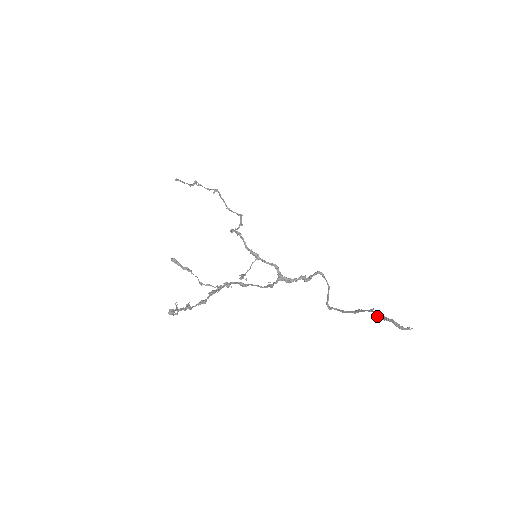
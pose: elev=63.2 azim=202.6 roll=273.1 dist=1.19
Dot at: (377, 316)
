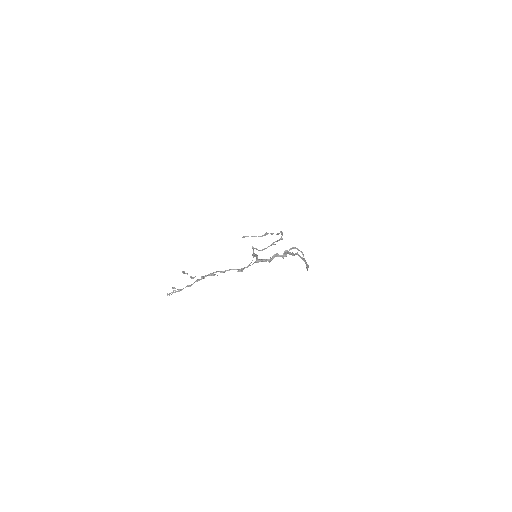
Dot at: (292, 255)
